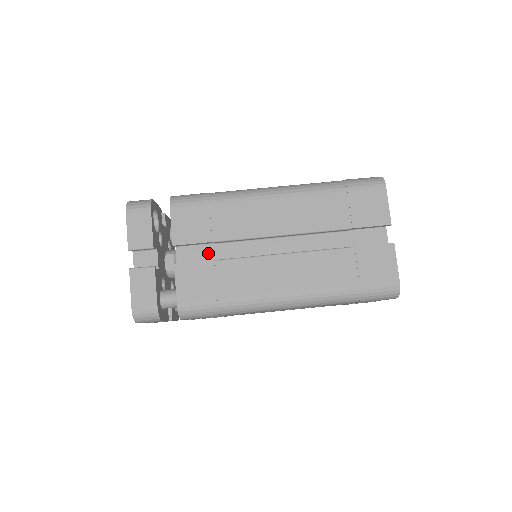
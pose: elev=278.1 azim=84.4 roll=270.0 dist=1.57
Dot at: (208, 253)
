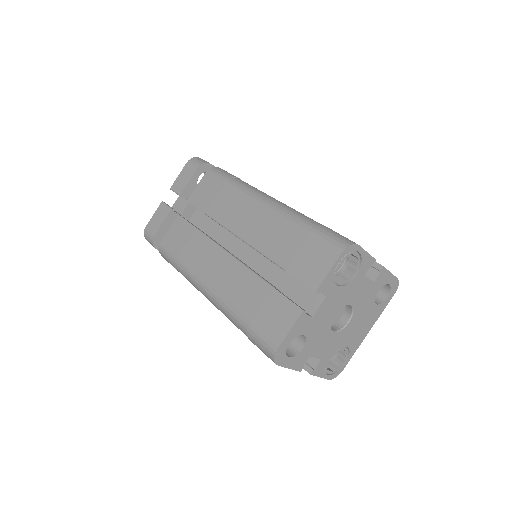
Dot at: (208, 223)
